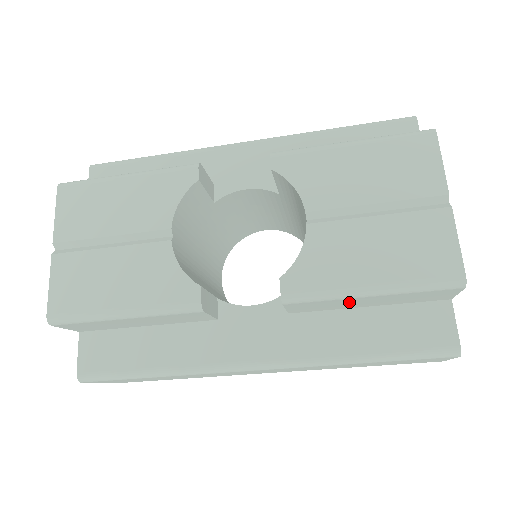
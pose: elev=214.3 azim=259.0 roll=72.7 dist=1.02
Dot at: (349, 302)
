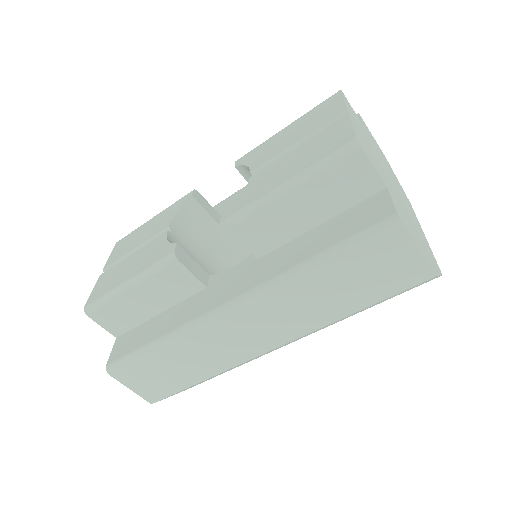
Dot at: (286, 214)
